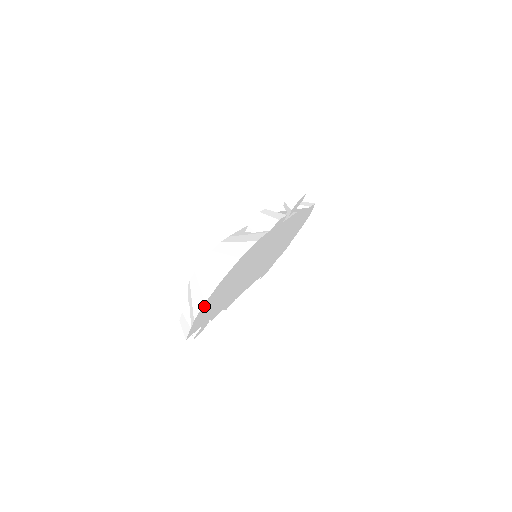
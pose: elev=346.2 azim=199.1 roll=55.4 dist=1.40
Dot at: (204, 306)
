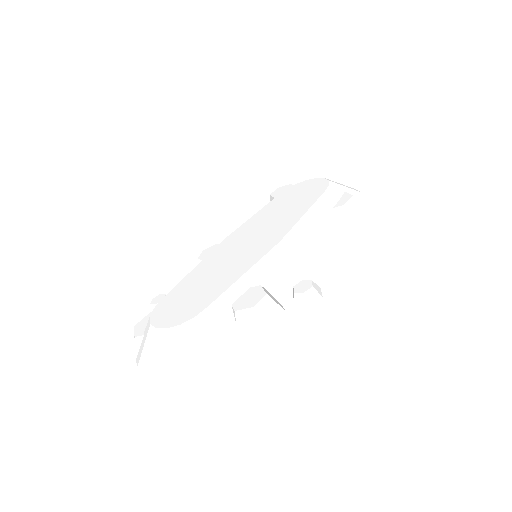
Dot at: occluded
